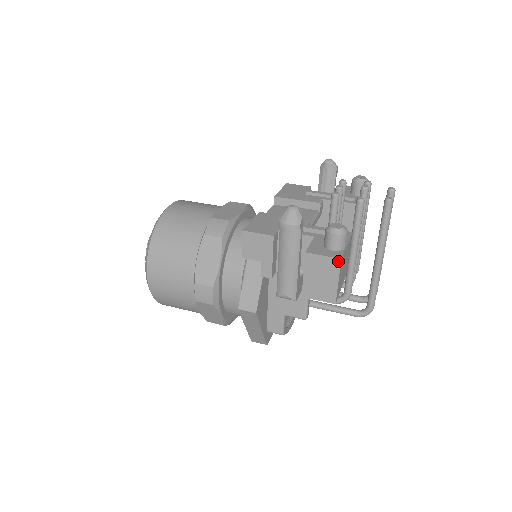
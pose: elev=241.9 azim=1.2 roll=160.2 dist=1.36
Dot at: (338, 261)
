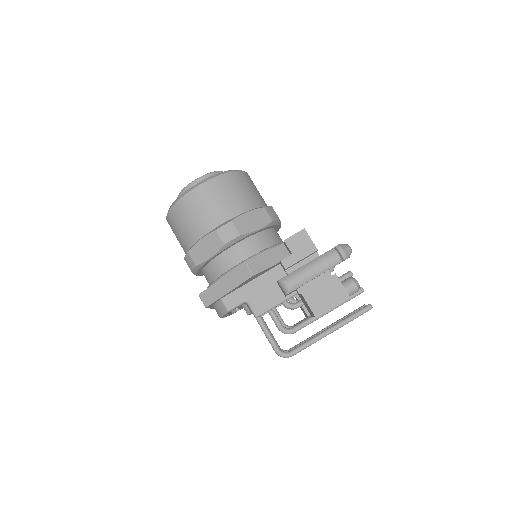
Dot at: (347, 296)
